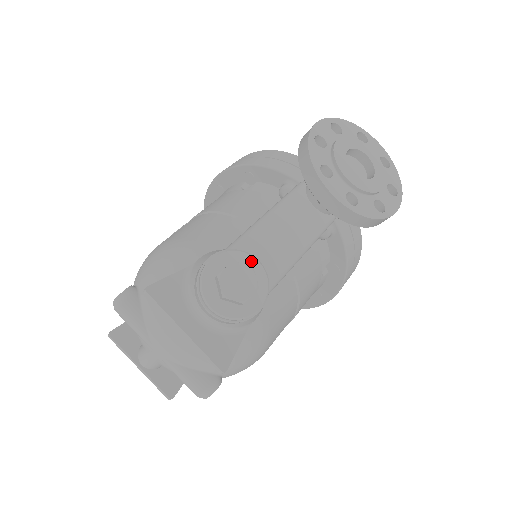
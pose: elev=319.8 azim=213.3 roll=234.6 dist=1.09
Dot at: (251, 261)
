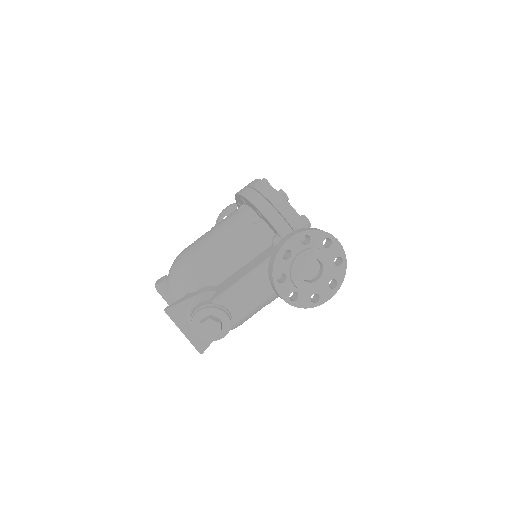
Dot at: (223, 315)
